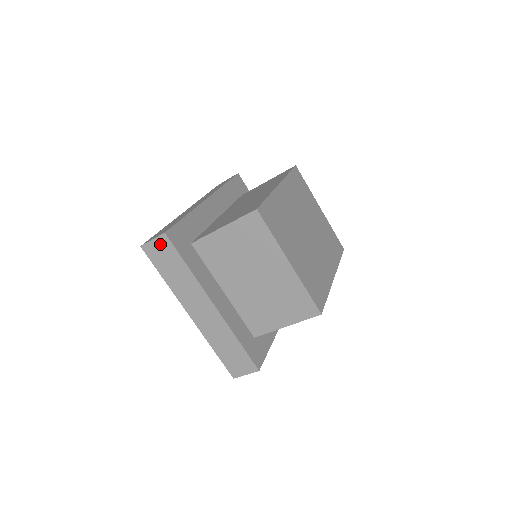
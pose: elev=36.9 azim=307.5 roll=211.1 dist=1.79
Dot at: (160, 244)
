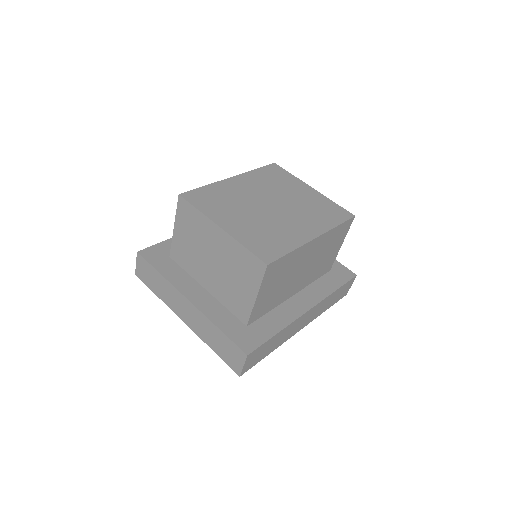
Dot at: (140, 264)
